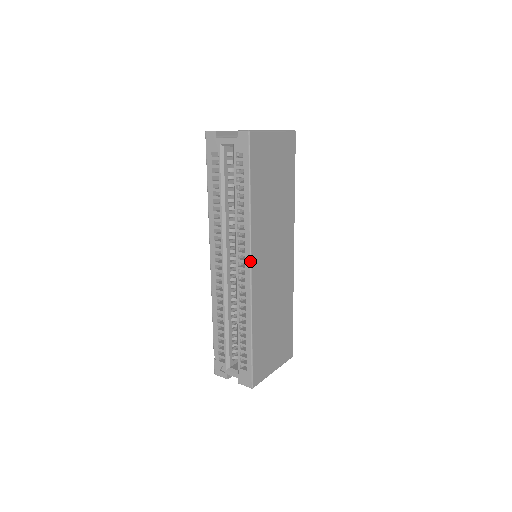
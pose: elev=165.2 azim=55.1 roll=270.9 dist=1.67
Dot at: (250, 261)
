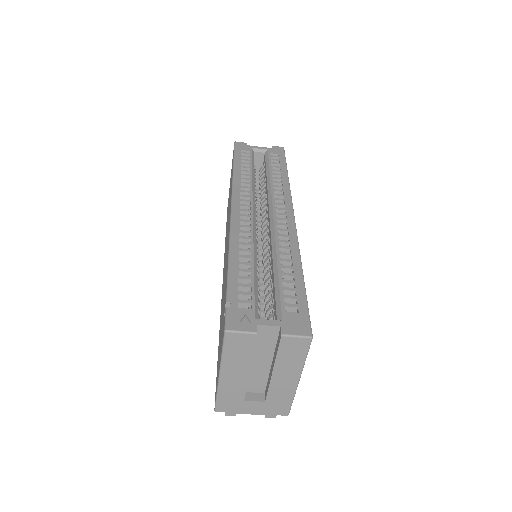
Dot at: (293, 209)
